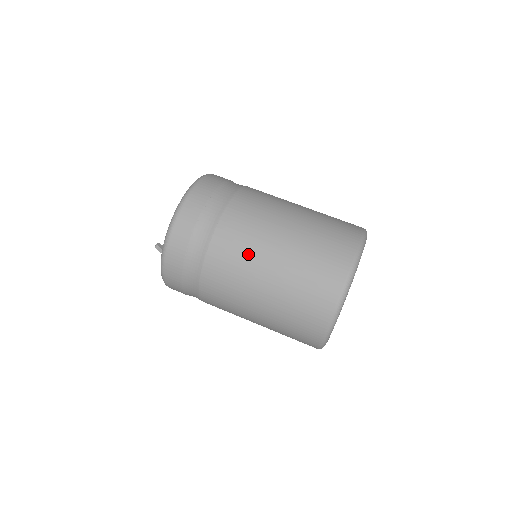
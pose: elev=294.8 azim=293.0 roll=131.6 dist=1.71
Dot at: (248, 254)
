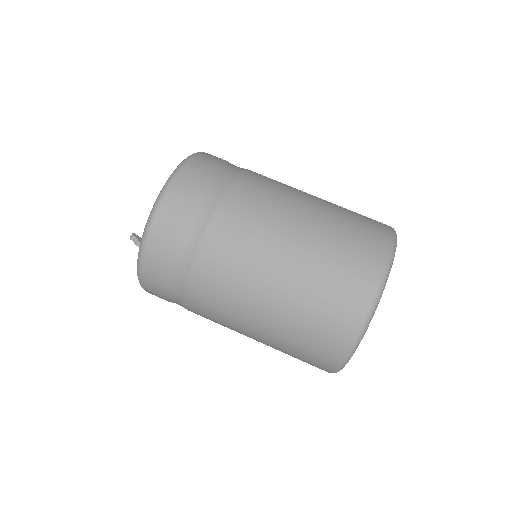
Dot at: (255, 245)
